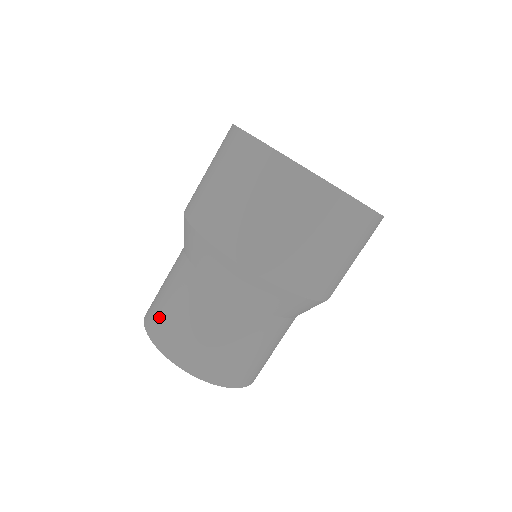
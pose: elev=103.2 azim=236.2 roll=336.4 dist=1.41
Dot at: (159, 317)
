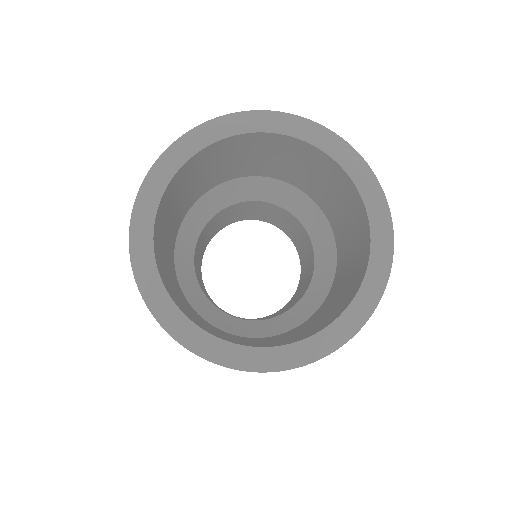
Dot at: occluded
